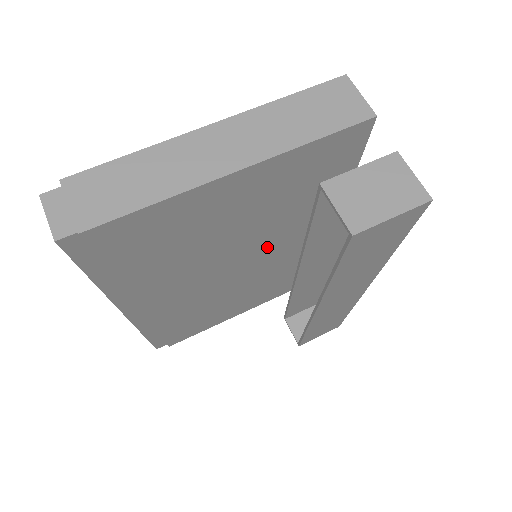
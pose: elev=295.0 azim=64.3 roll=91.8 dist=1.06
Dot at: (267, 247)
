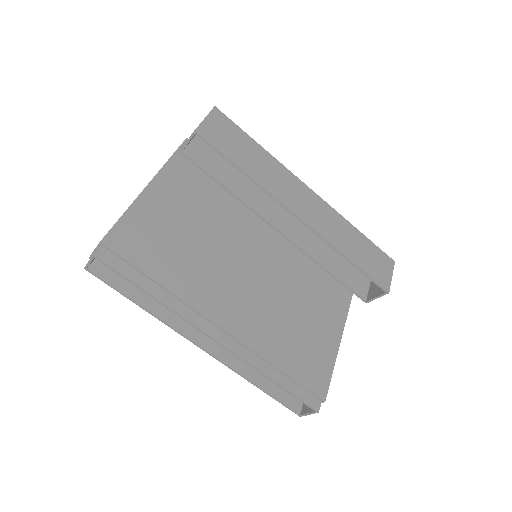
Dot at: (249, 241)
